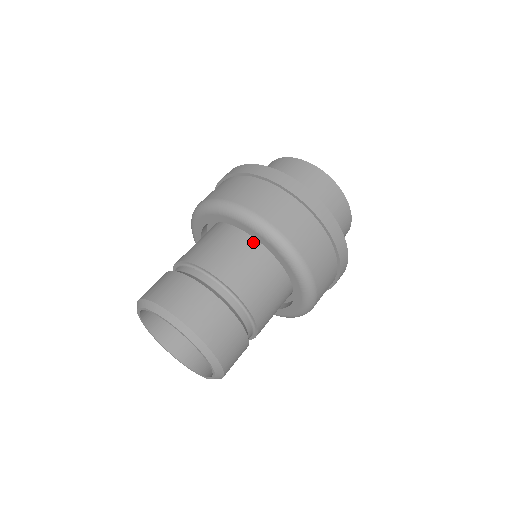
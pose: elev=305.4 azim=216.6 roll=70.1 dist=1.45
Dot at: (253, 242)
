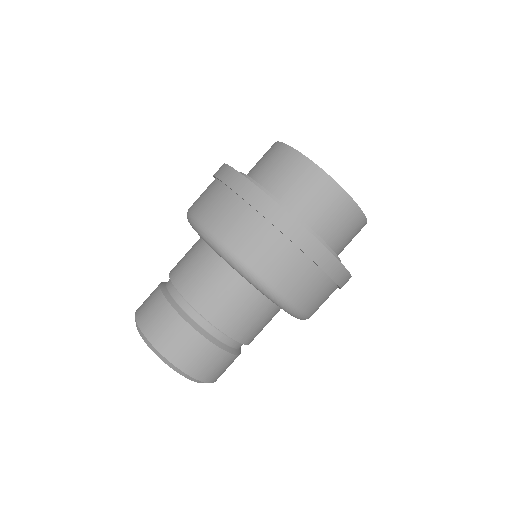
Dot at: occluded
